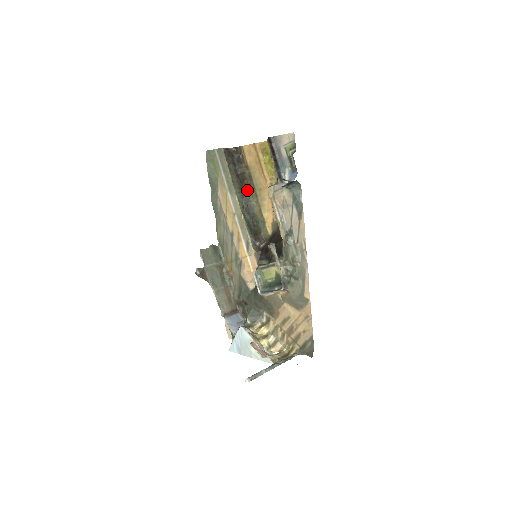
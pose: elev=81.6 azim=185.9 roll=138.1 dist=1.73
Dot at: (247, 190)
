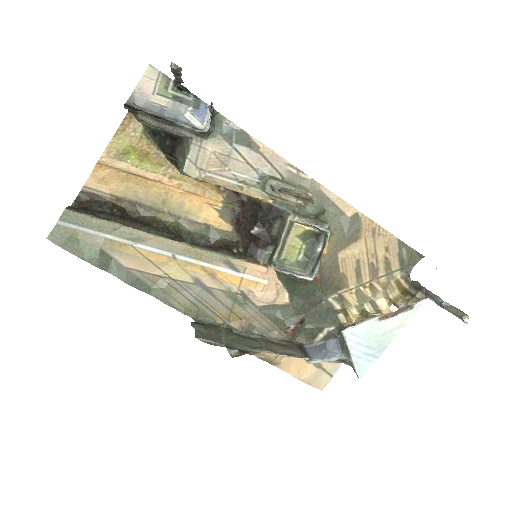
Dot at: (151, 220)
